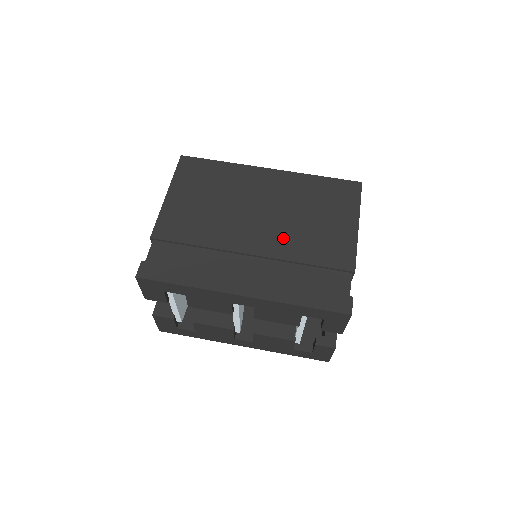
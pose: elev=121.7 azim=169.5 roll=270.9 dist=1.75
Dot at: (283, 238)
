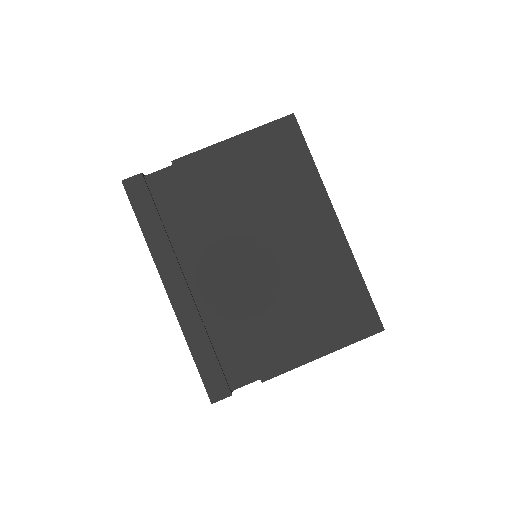
Dot at: (256, 290)
